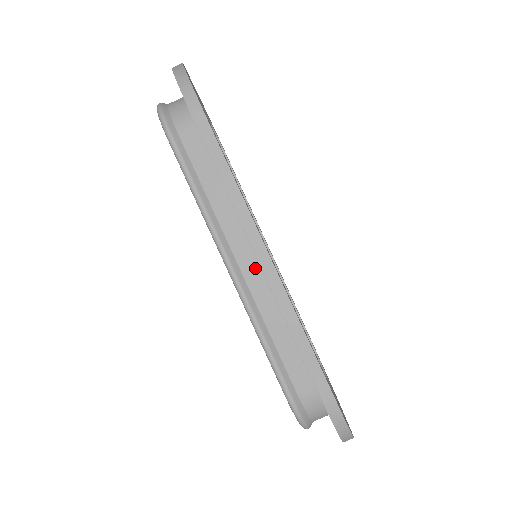
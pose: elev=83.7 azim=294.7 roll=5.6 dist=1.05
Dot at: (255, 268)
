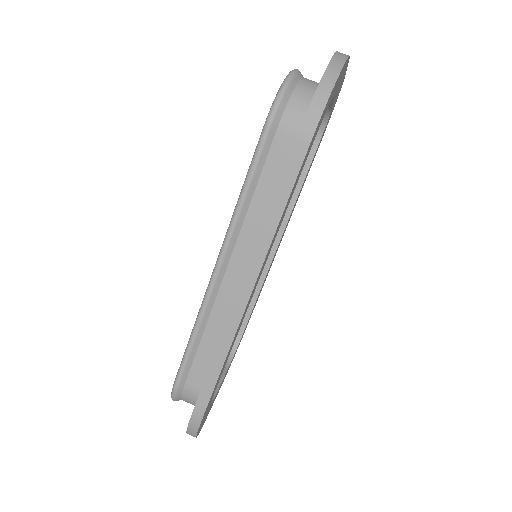
Dot at: (236, 286)
